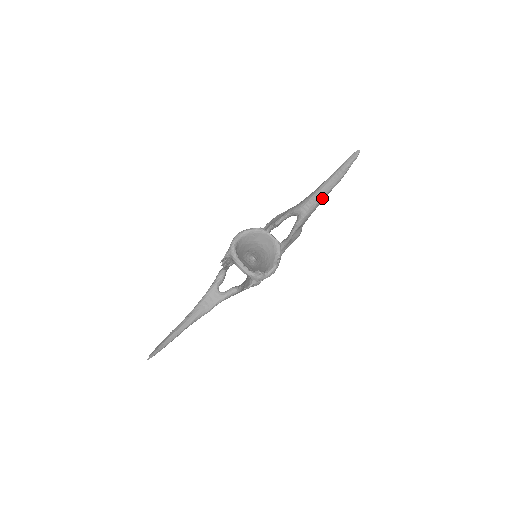
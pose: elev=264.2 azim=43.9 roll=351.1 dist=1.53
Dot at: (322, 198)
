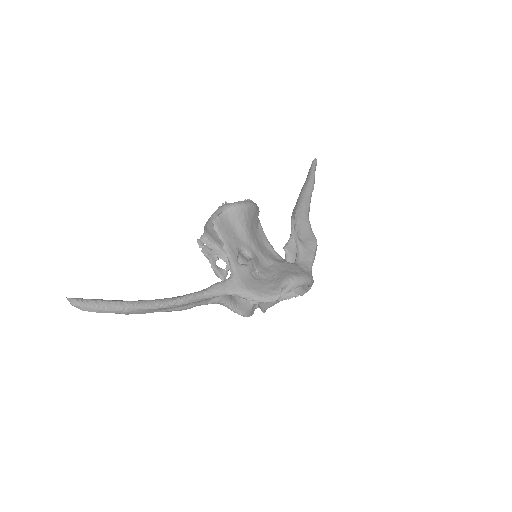
Dot at: (305, 193)
